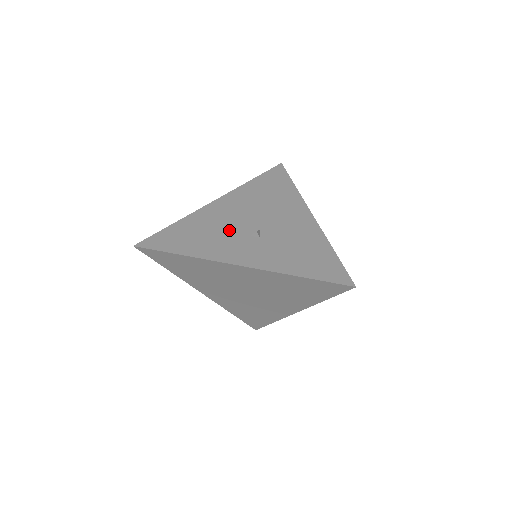
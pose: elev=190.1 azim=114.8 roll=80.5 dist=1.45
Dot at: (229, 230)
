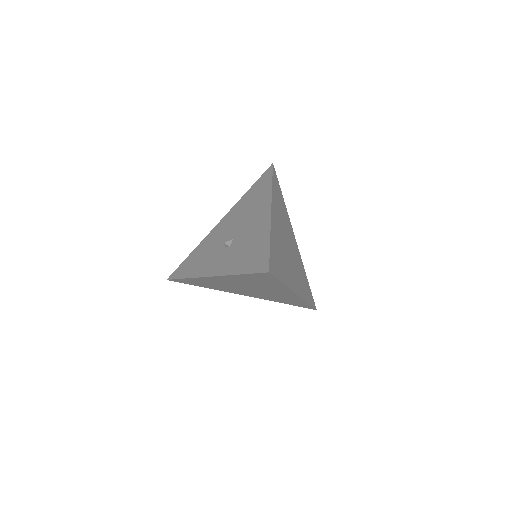
Dot at: (216, 247)
